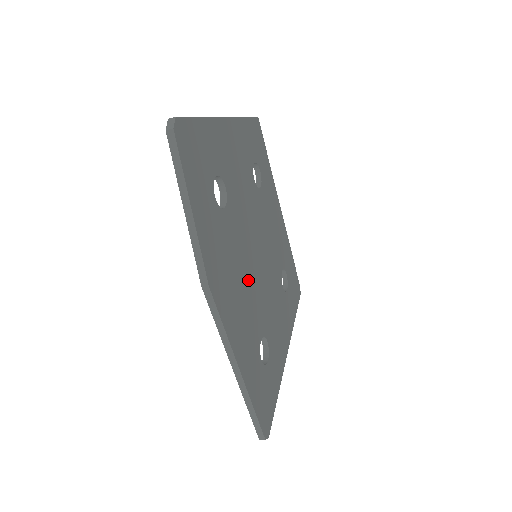
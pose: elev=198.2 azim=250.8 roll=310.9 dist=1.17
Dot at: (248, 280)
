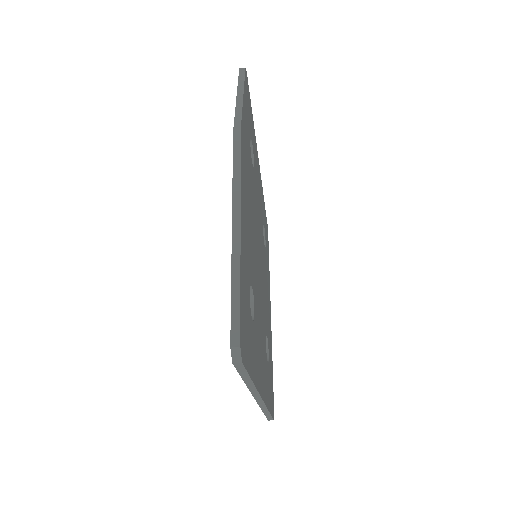
Dot at: (253, 231)
